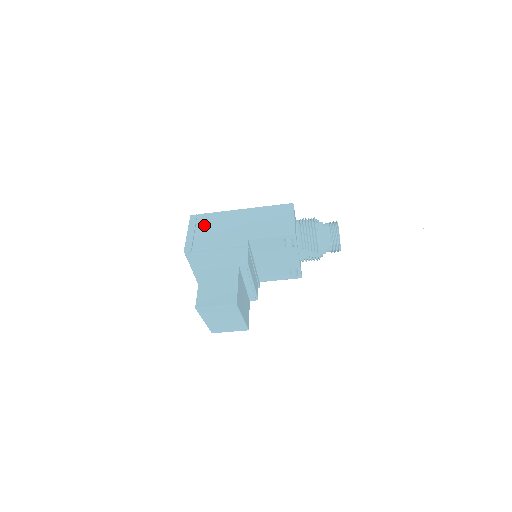
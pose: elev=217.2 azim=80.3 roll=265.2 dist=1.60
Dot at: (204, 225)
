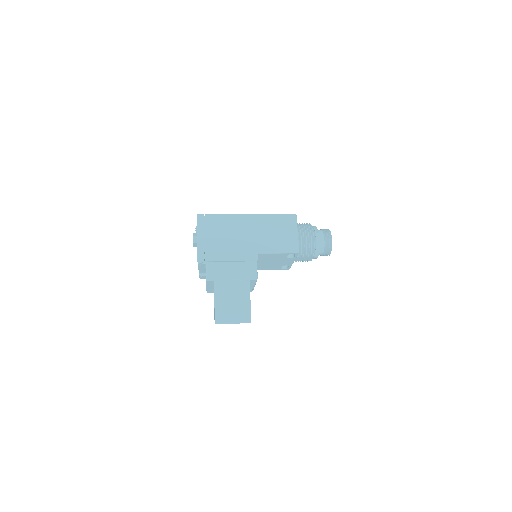
Dot at: (213, 230)
